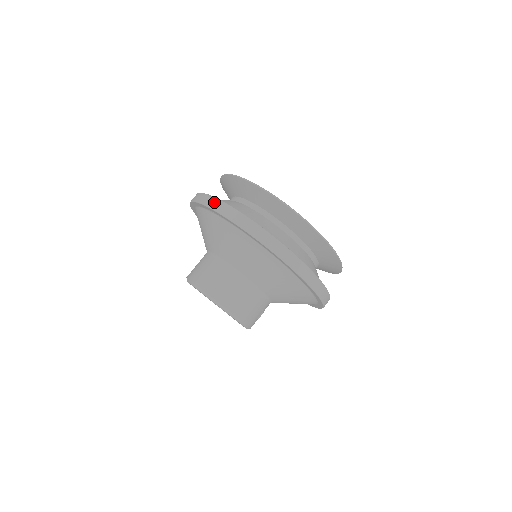
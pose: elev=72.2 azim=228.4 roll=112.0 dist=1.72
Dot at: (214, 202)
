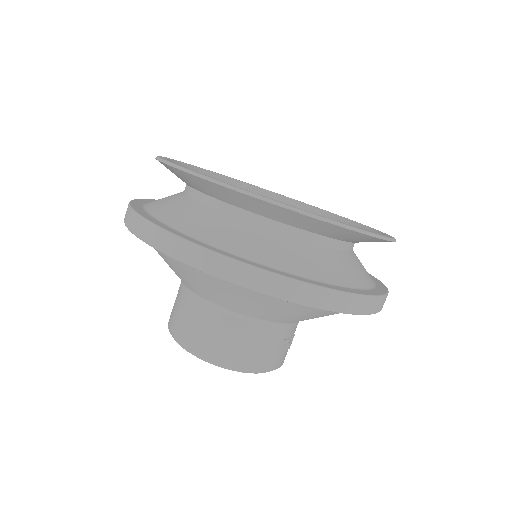
Dot at: (129, 217)
